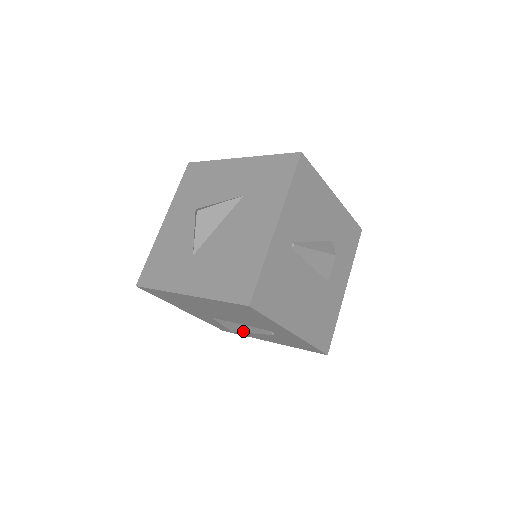
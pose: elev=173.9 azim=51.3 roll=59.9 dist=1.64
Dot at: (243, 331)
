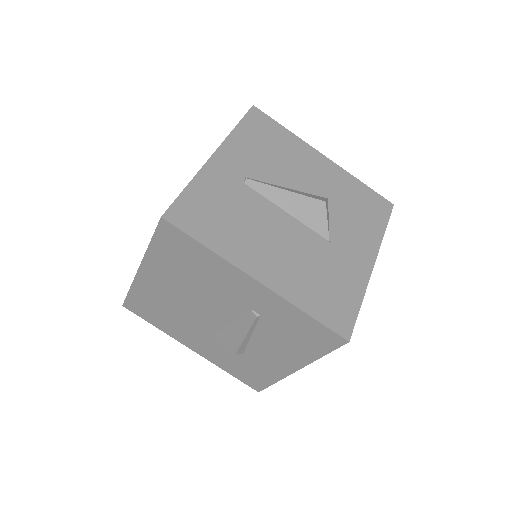
Dot at: (239, 341)
